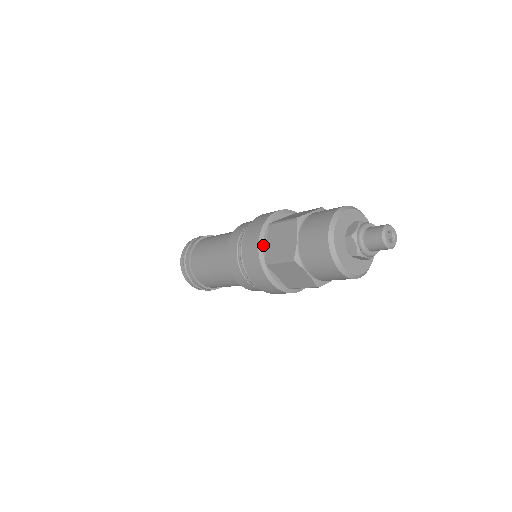
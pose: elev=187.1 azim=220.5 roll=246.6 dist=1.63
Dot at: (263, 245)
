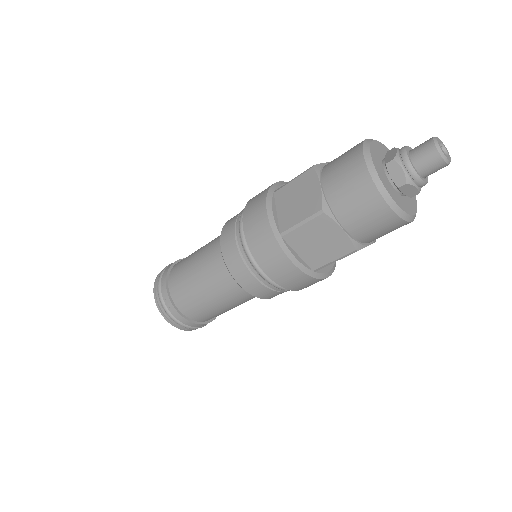
Dot at: (273, 214)
